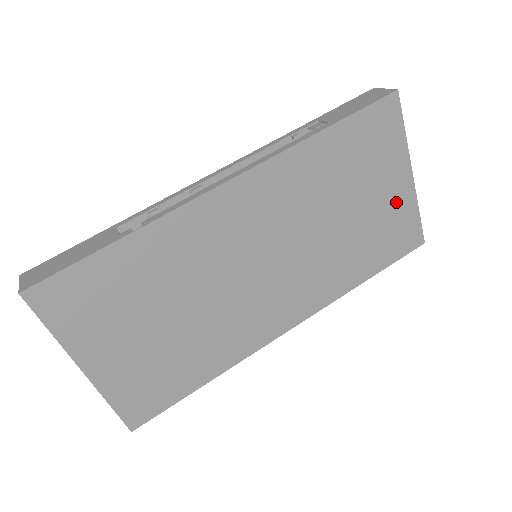
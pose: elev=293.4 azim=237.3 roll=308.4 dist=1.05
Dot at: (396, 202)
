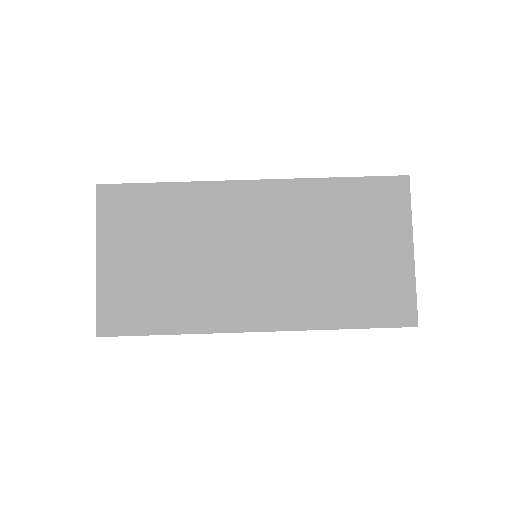
Dot at: (392, 268)
